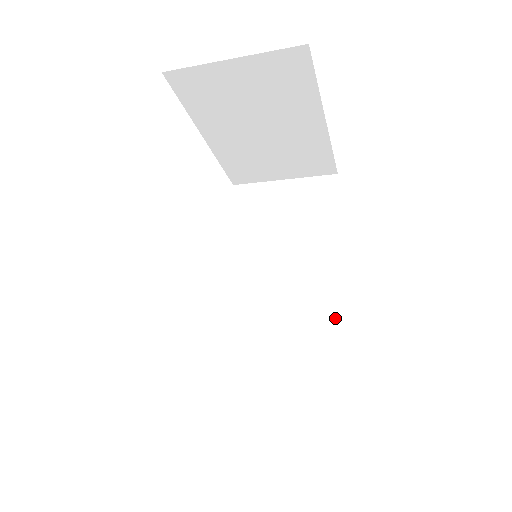
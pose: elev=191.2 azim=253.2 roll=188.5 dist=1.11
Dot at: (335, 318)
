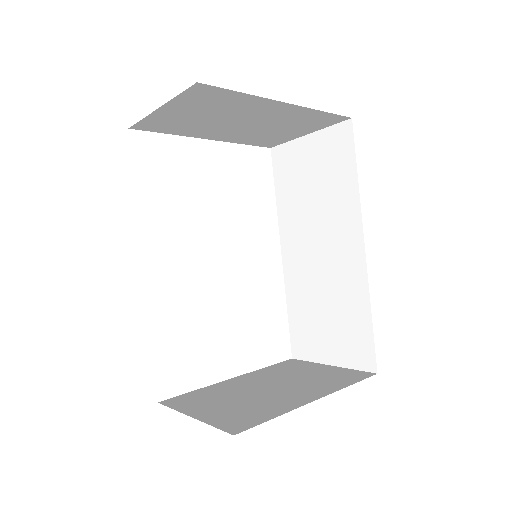
Dot at: (364, 280)
